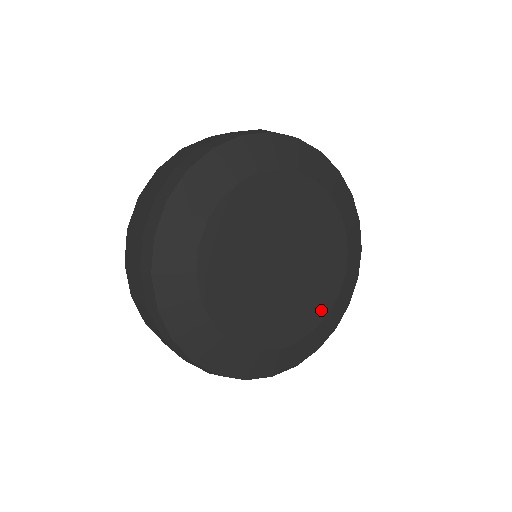
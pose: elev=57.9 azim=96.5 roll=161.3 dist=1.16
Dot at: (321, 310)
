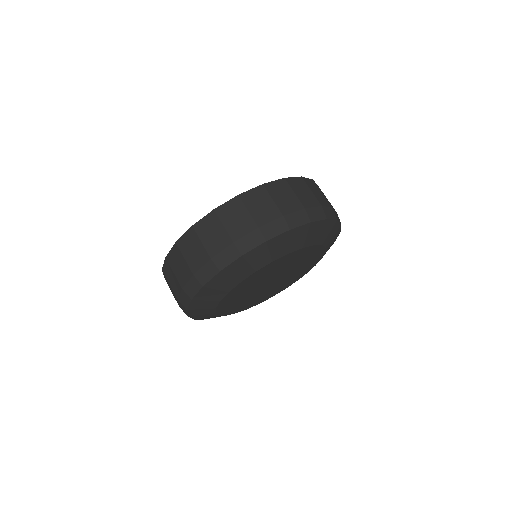
Dot at: (291, 283)
